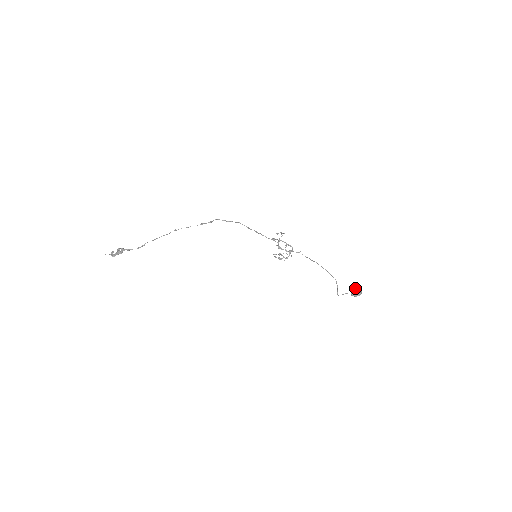
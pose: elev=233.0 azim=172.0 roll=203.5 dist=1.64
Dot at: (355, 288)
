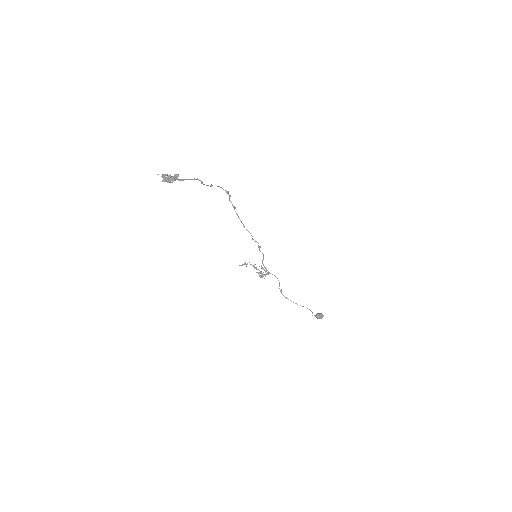
Dot at: occluded
